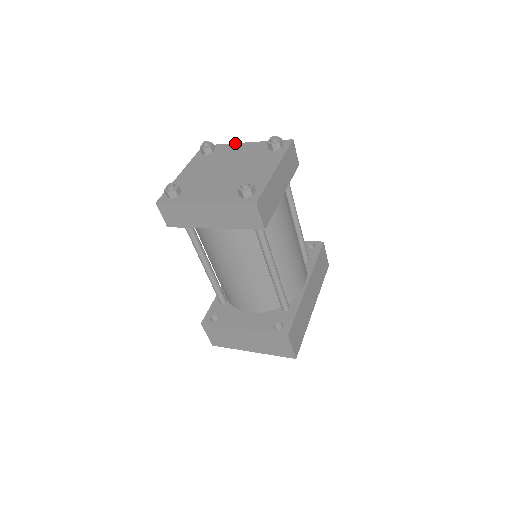
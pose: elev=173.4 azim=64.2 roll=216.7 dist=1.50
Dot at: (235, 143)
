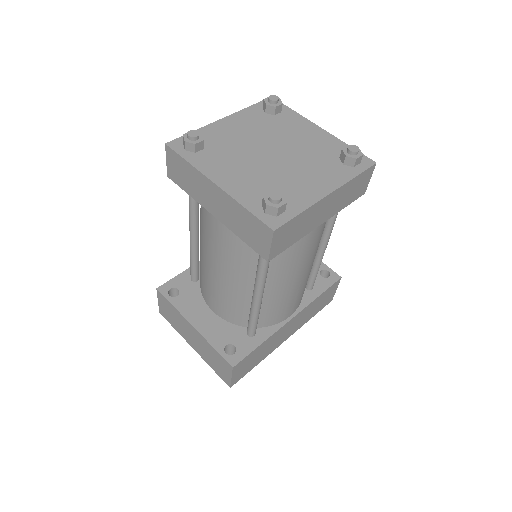
Dot at: occluded
